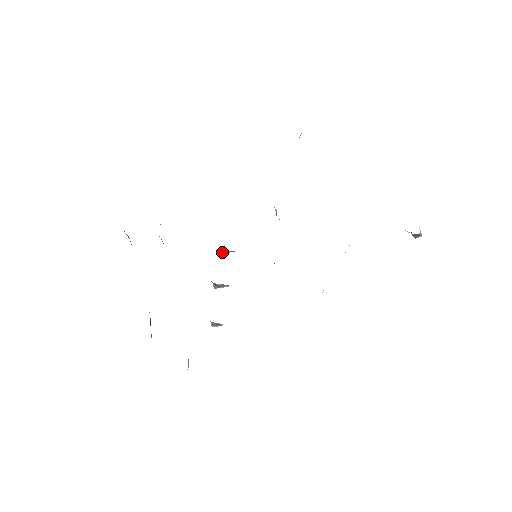
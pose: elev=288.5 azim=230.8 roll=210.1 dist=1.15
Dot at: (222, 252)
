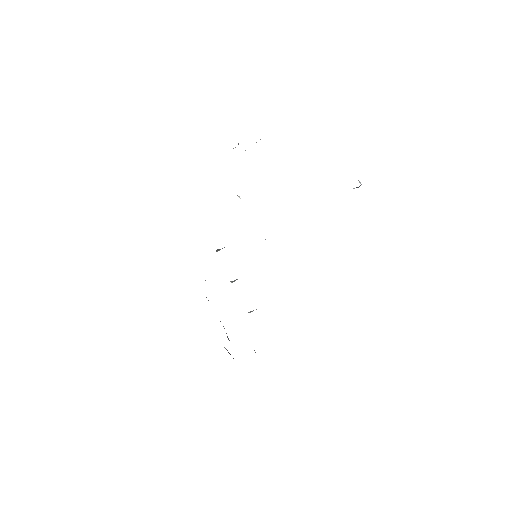
Dot at: (218, 250)
